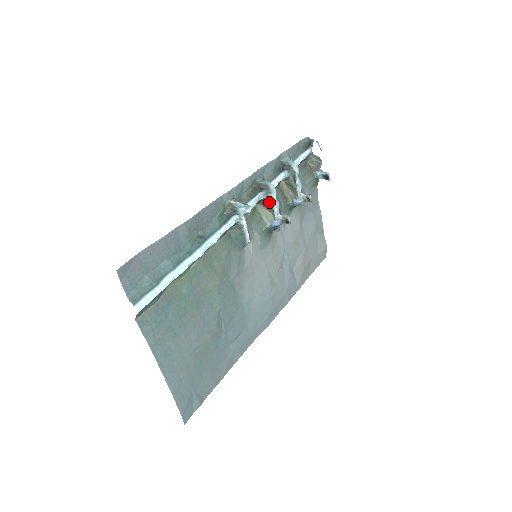
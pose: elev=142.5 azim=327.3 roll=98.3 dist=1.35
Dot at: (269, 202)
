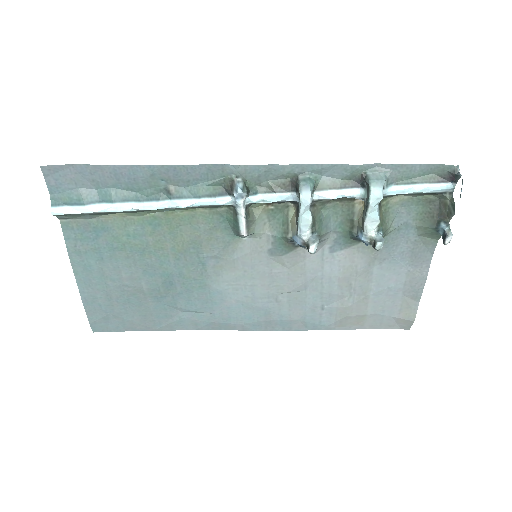
Dot at: (299, 211)
